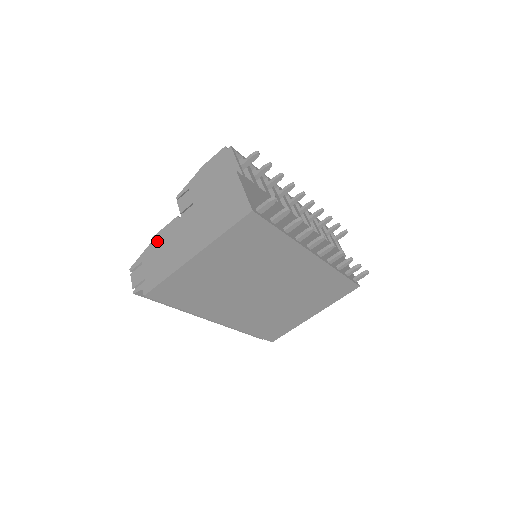
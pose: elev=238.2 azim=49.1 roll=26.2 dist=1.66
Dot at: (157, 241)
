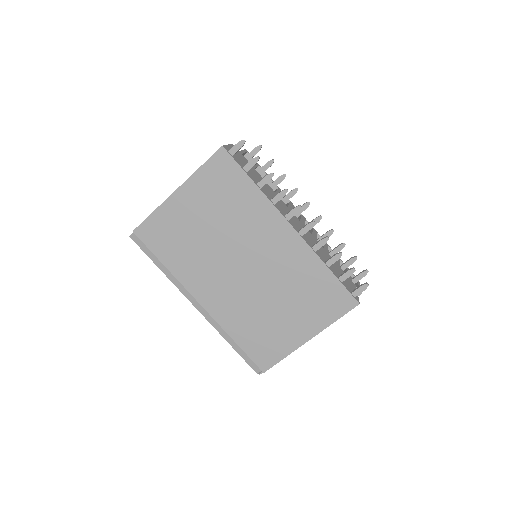
Dot at: occluded
